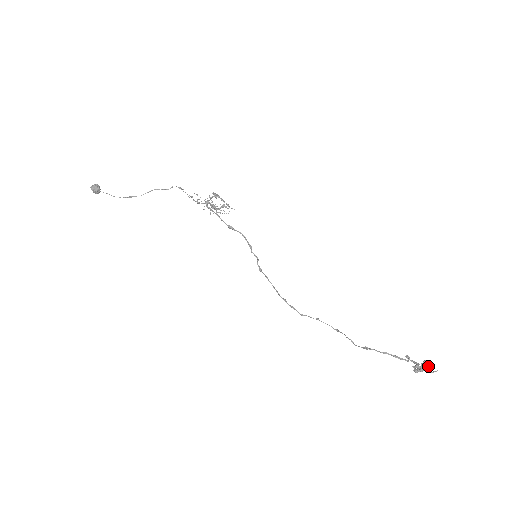
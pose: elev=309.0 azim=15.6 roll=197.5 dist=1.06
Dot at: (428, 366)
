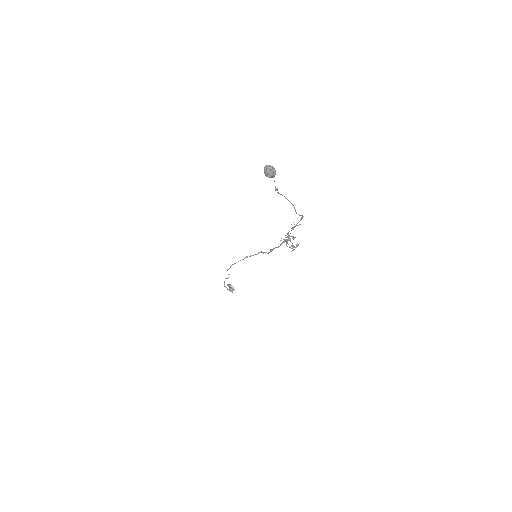
Dot at: (231, 291)
